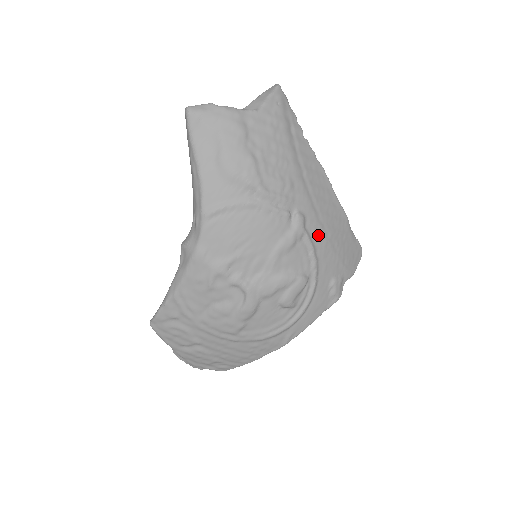
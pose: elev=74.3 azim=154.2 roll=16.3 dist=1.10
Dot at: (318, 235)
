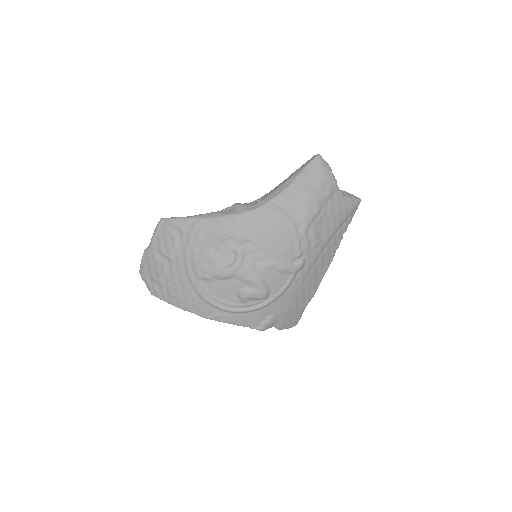
Dot at: (296, 284)
